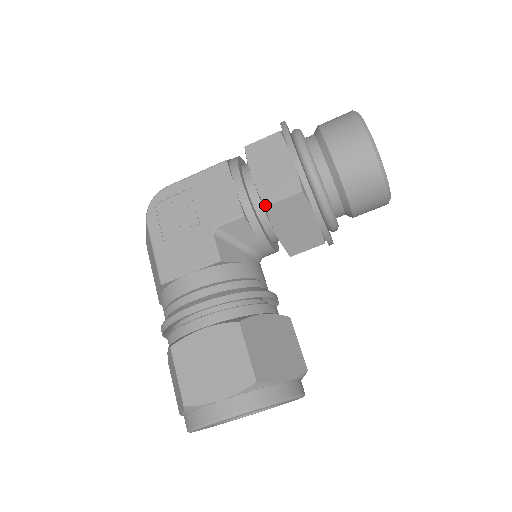
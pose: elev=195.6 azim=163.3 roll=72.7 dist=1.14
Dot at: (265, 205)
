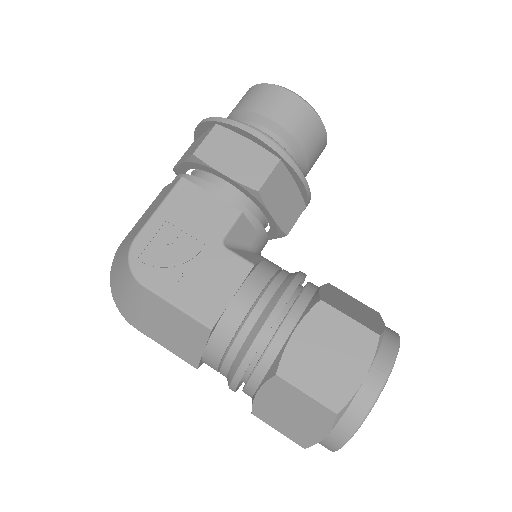
Dot at: (257, 190)
